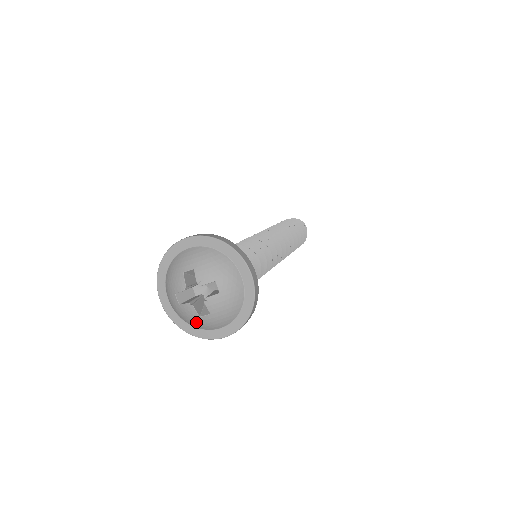
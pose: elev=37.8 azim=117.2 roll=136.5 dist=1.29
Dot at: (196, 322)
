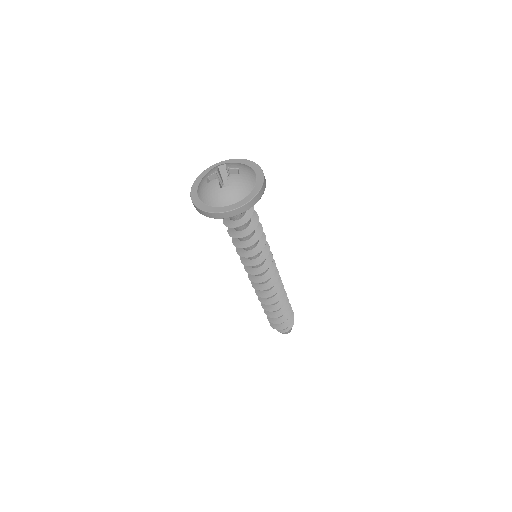
Dot at: (215, 195)
